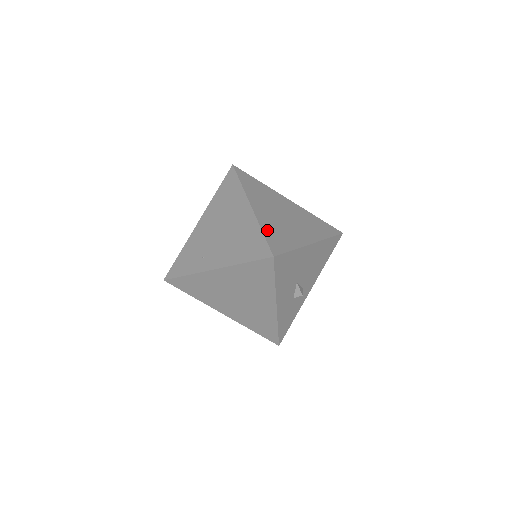
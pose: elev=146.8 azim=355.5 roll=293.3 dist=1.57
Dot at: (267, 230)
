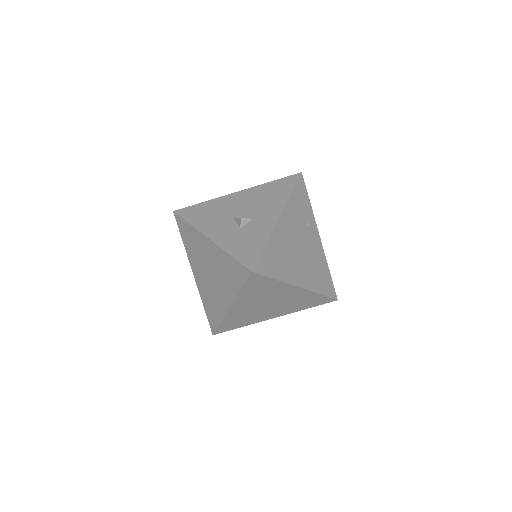
Dot at: occluded
